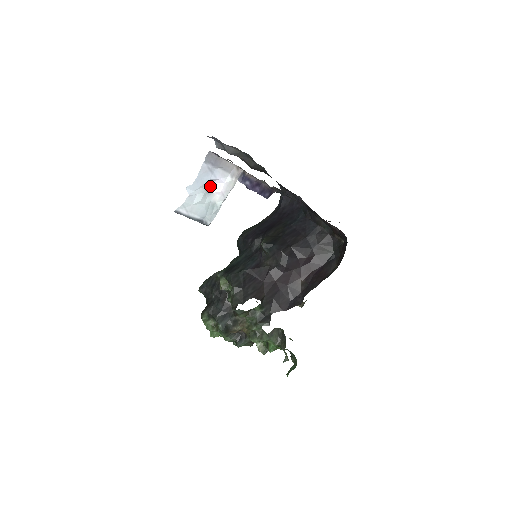
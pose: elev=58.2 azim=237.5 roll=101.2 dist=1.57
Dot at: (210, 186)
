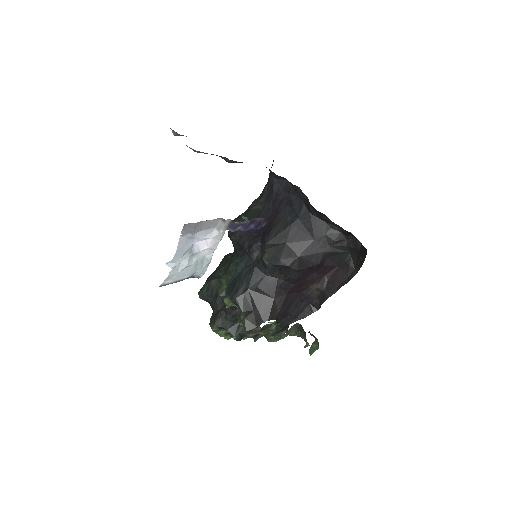
Dot at: (193, 246)
